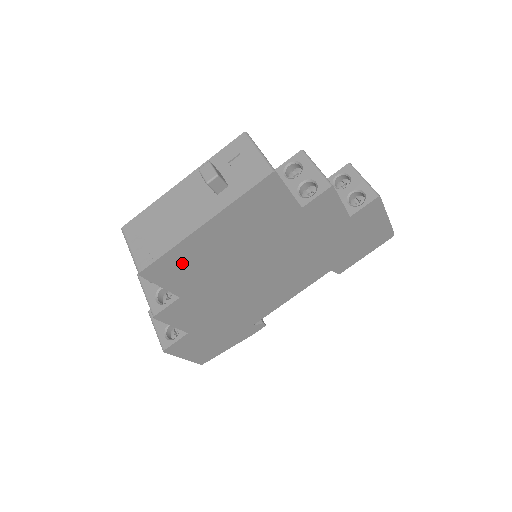
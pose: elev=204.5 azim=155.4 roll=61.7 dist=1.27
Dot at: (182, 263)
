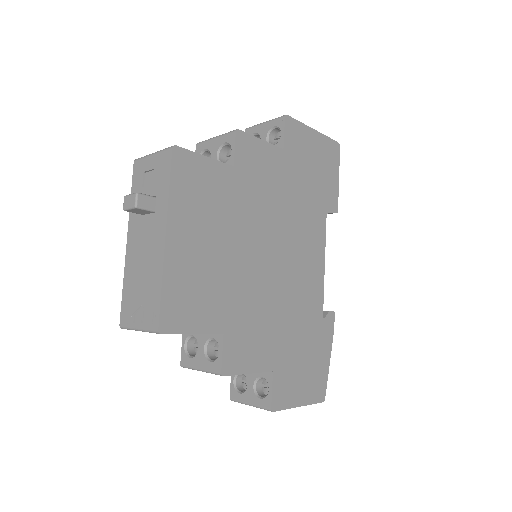
Dot at: (187, 293)
